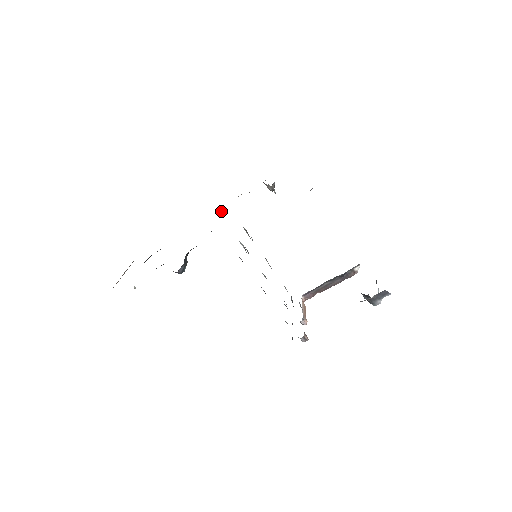
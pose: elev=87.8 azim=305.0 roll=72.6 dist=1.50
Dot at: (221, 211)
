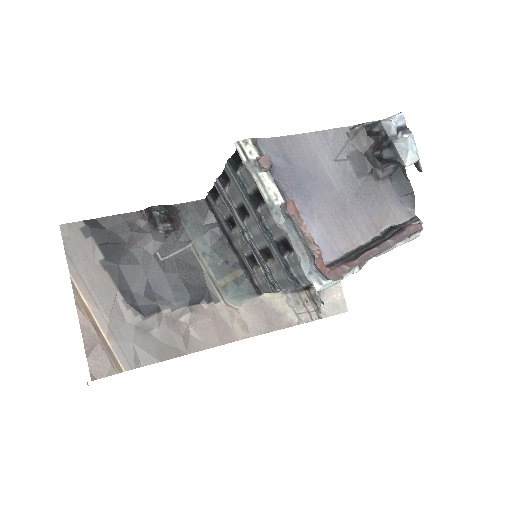
Dot at: (241, 285)
